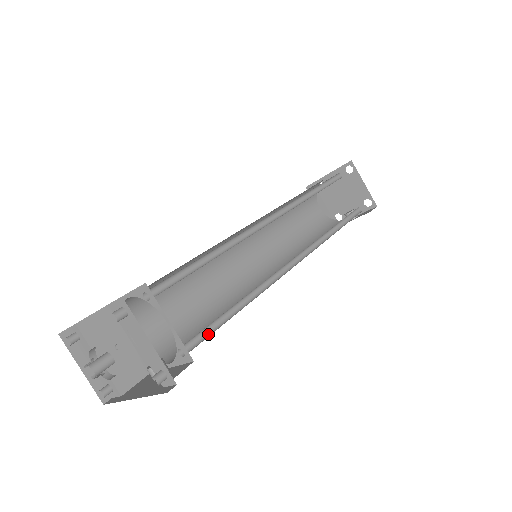
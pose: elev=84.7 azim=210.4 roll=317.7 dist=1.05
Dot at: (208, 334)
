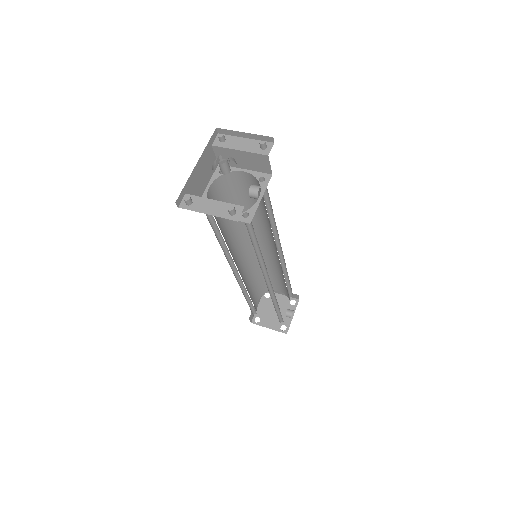
Dot at: occluded
